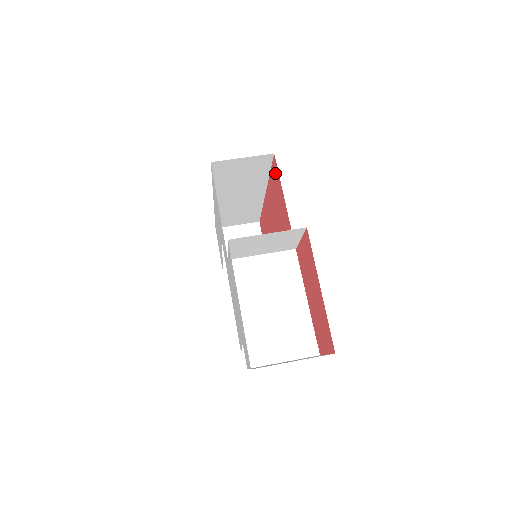
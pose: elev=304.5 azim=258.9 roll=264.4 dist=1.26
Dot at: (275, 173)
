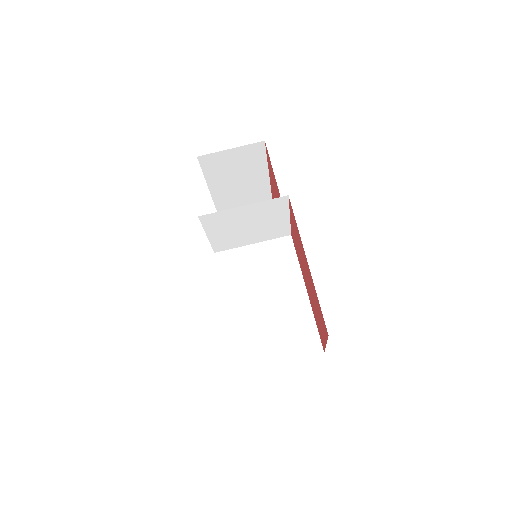
Dot at: (269, 163)
